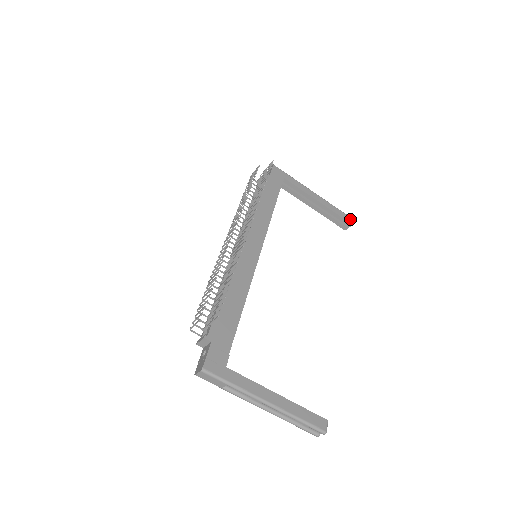
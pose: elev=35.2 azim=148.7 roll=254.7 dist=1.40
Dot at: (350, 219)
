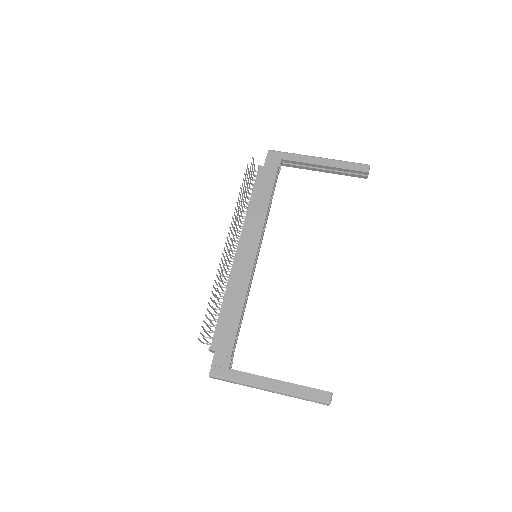
Dot at: (365, 167)
